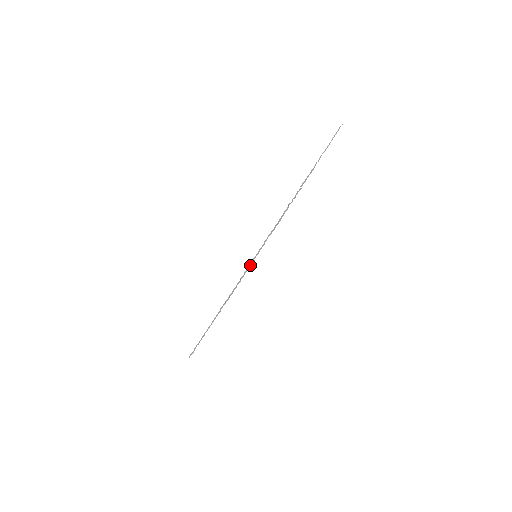
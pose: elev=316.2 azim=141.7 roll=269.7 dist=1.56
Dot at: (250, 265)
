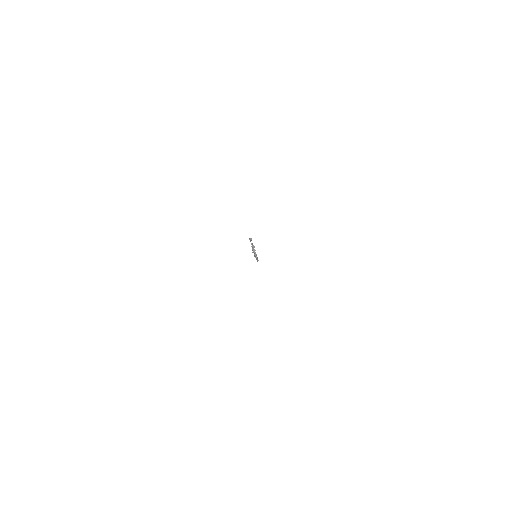
Dot at: occluded
